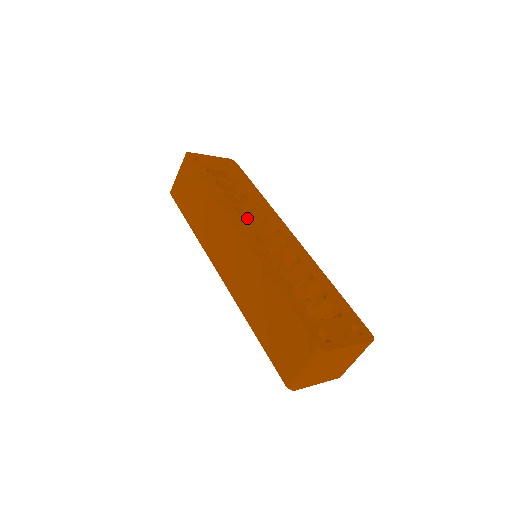
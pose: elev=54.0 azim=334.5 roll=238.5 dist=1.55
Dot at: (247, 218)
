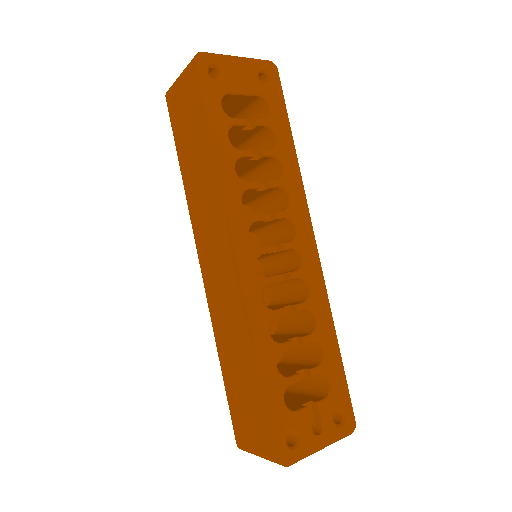
Dot at: (256, 216)
